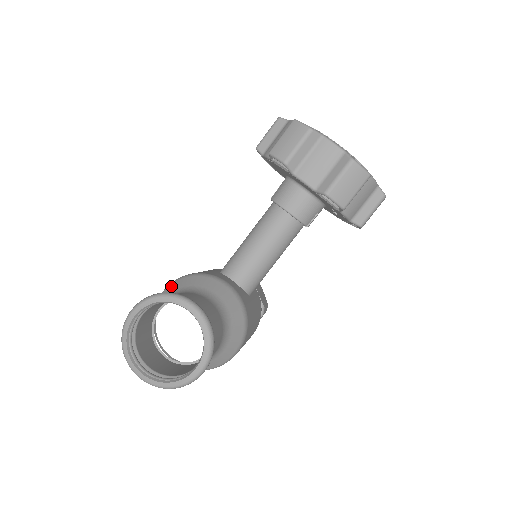
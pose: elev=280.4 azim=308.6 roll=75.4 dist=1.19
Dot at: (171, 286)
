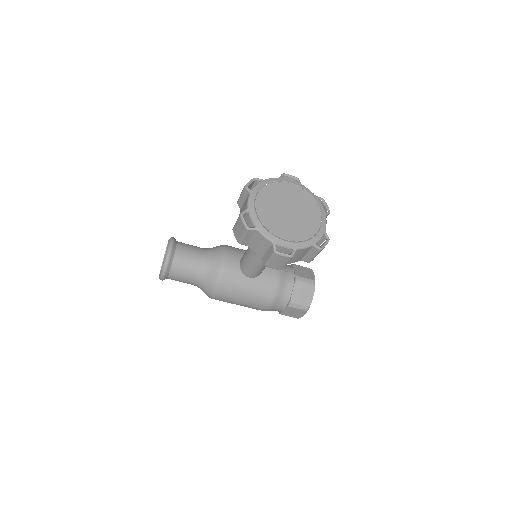
Dot at: occluded
